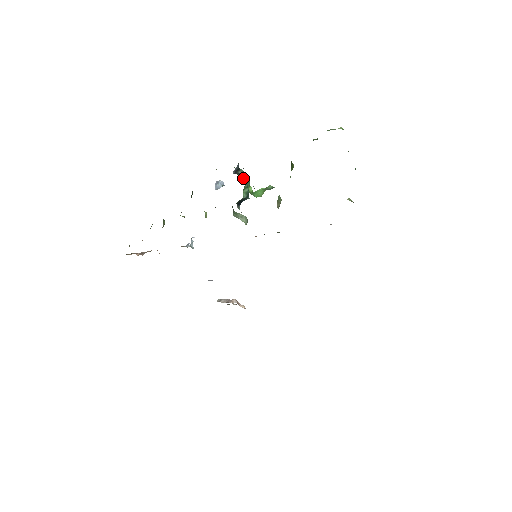
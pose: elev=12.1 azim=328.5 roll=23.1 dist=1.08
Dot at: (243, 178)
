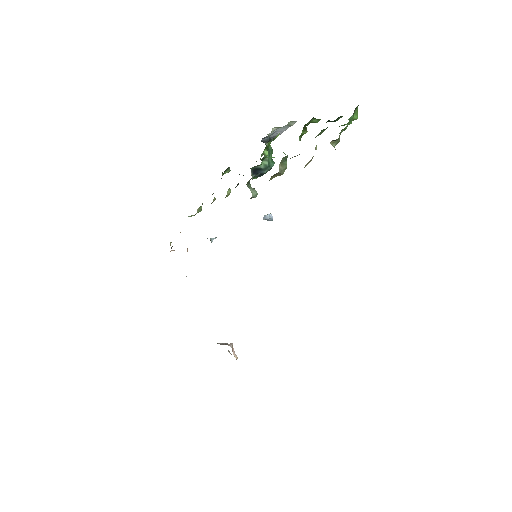
Dot at: (268, 151)
